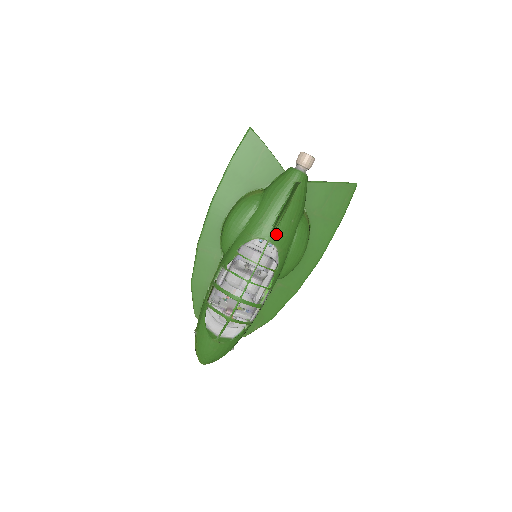
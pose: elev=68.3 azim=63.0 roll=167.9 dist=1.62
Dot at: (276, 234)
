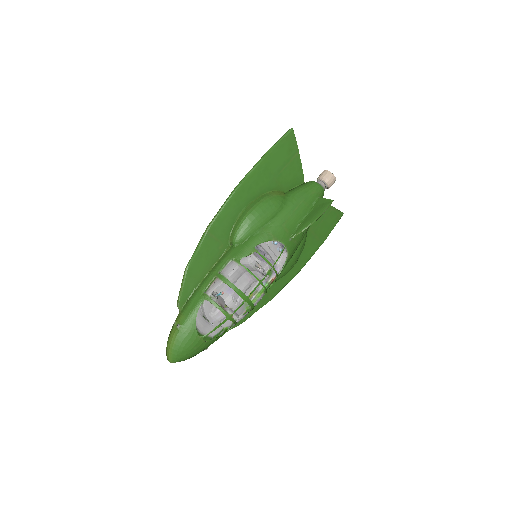
Dot at: (292, 241)
